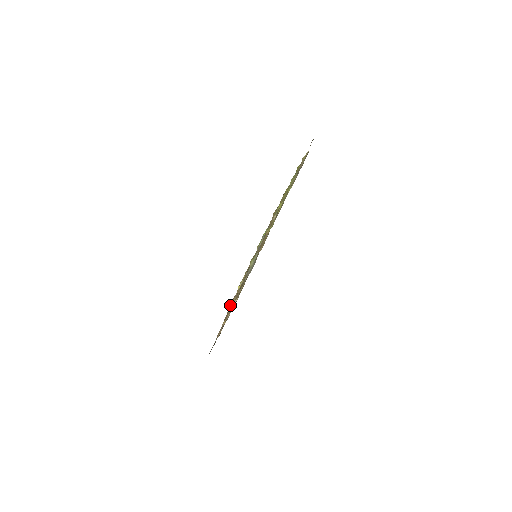
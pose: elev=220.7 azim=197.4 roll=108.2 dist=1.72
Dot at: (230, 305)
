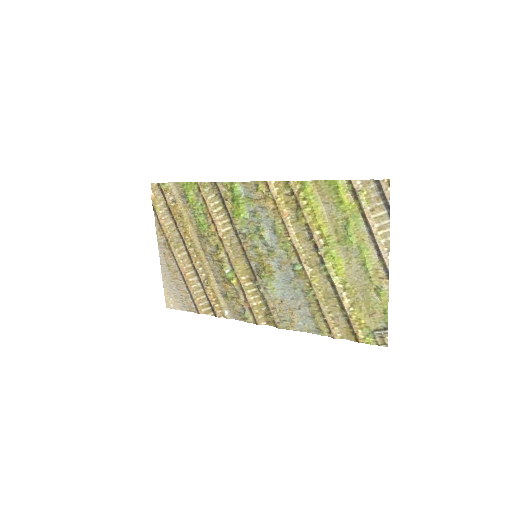
Dot at: (170, 247)
